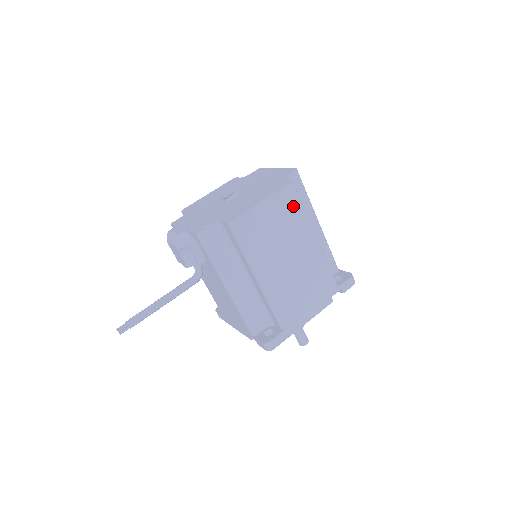
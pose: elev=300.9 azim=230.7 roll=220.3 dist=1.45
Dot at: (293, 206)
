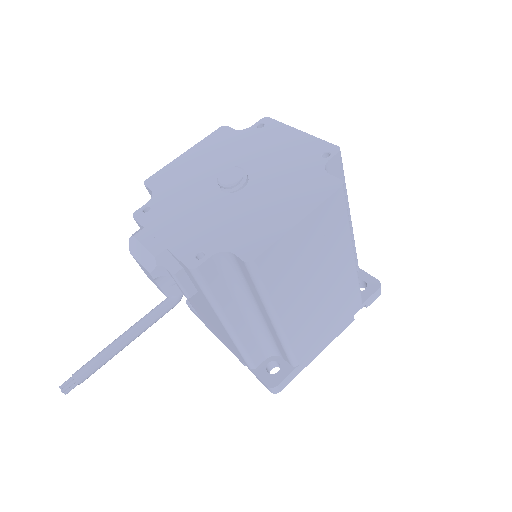
Dot at: (337, 220)
